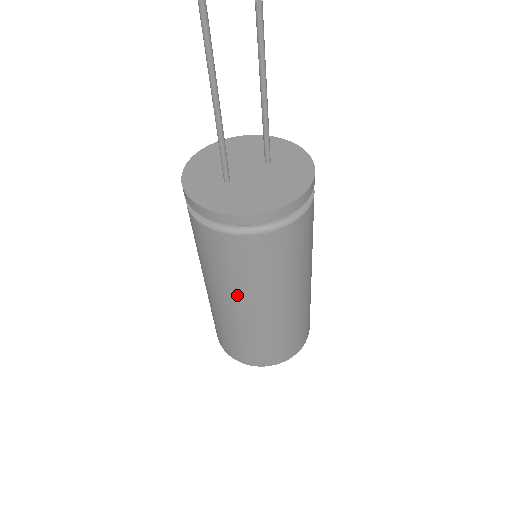
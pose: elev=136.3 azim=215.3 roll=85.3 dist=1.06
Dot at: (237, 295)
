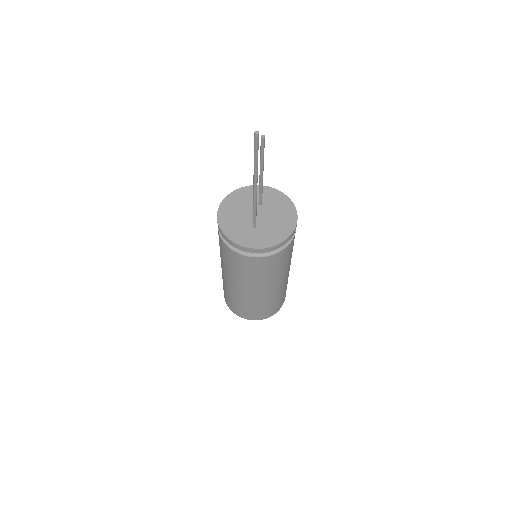
Dot at: (272, 282)
